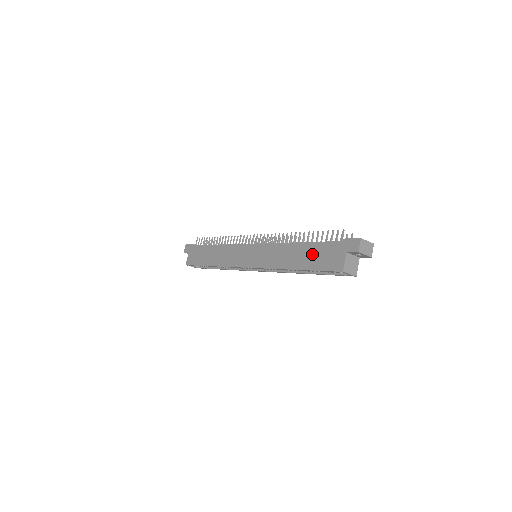
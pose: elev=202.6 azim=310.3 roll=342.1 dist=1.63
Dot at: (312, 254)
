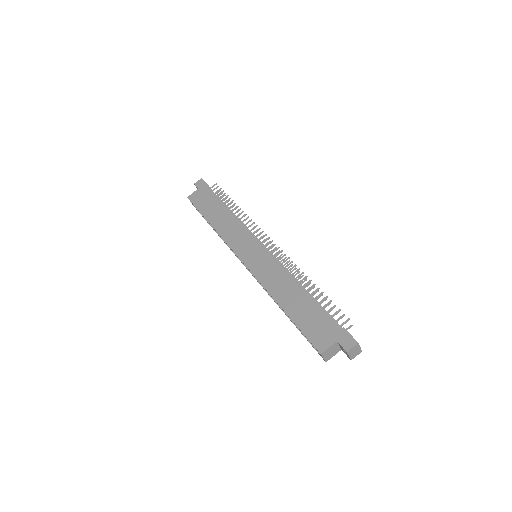
Dot at: (307, 311)
